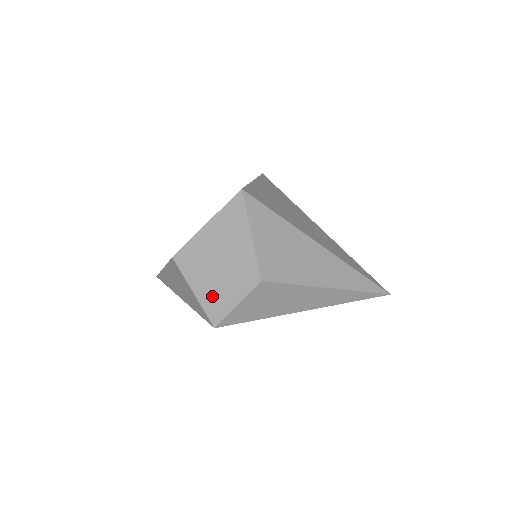
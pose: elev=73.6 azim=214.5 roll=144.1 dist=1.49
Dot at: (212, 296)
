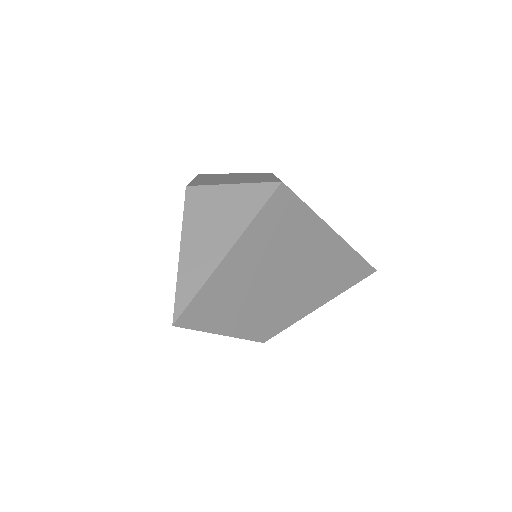
Dot at: (251, 181)
